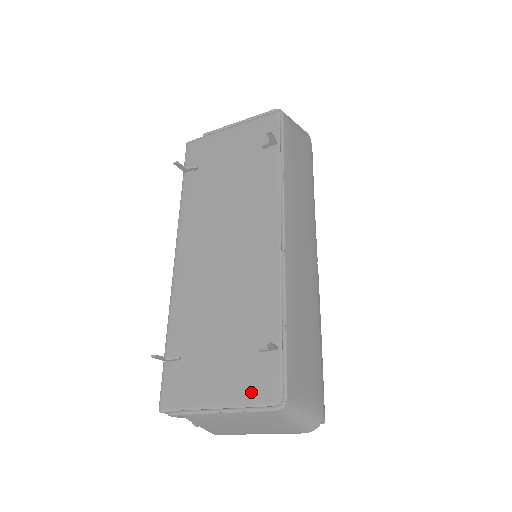
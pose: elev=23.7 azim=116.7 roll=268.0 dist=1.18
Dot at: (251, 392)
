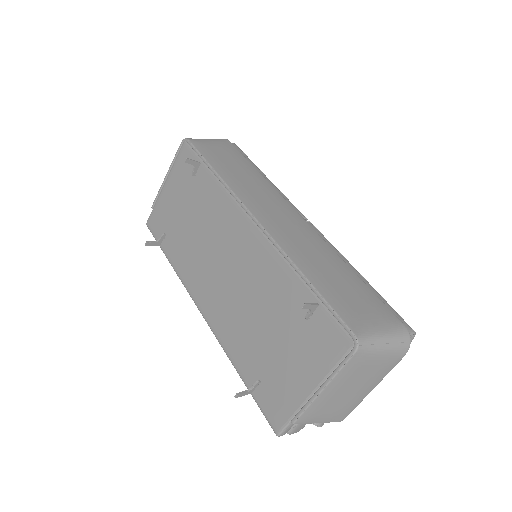
Dot at: (327, 356)
